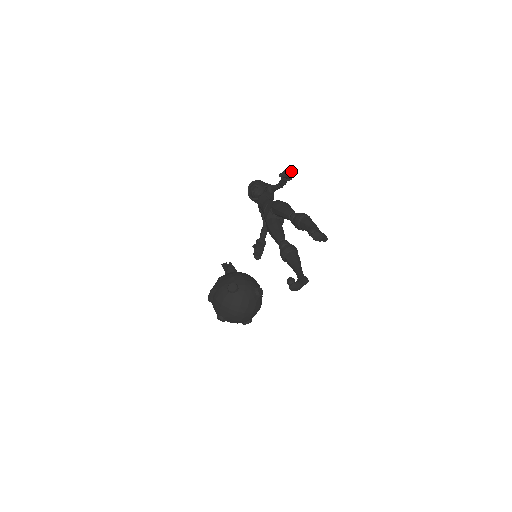
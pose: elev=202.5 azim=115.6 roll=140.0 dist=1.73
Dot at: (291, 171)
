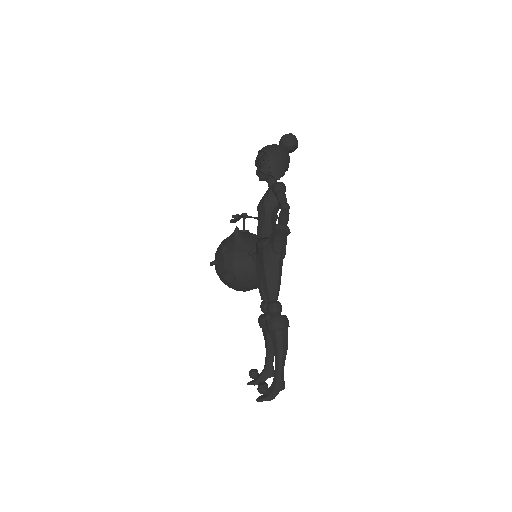
Dot at: (278, 249)
